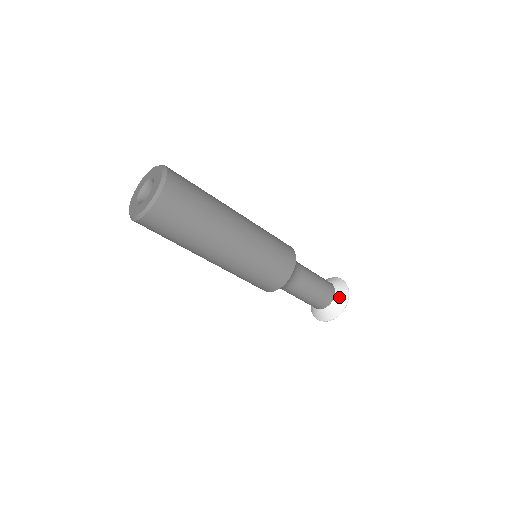
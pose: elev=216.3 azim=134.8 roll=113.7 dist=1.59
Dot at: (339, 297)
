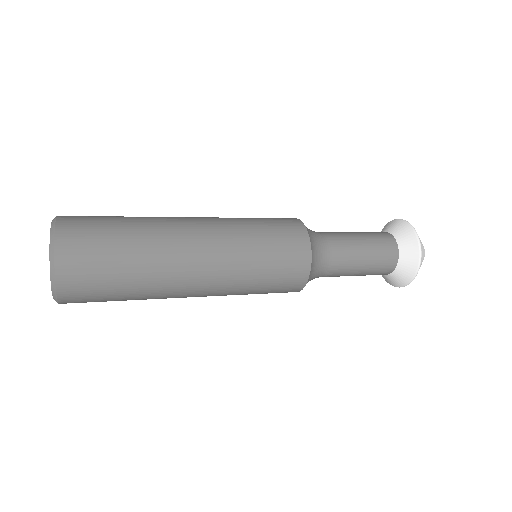
Dot at: (406, 259)
